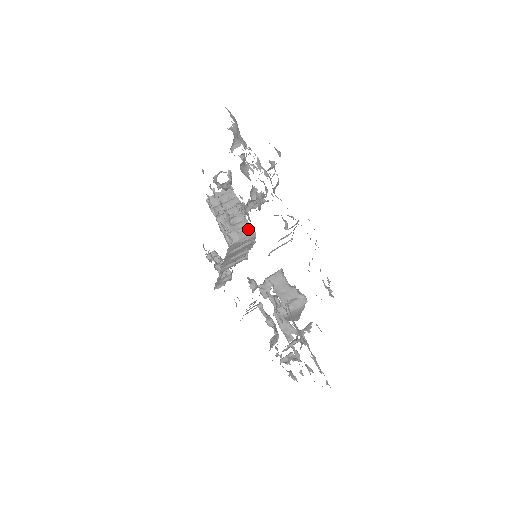
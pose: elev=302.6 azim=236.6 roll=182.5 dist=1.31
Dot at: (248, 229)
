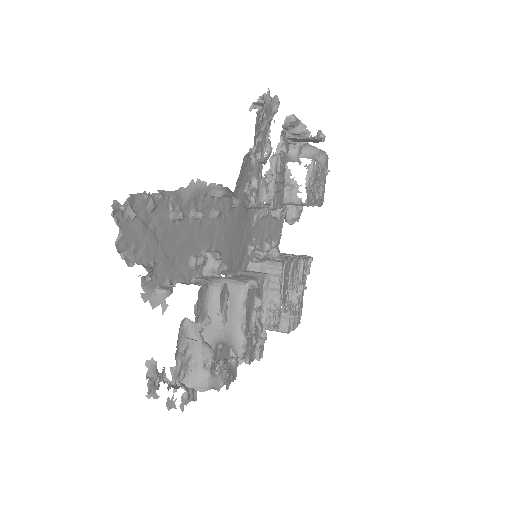
Dot at: (282, 262)
